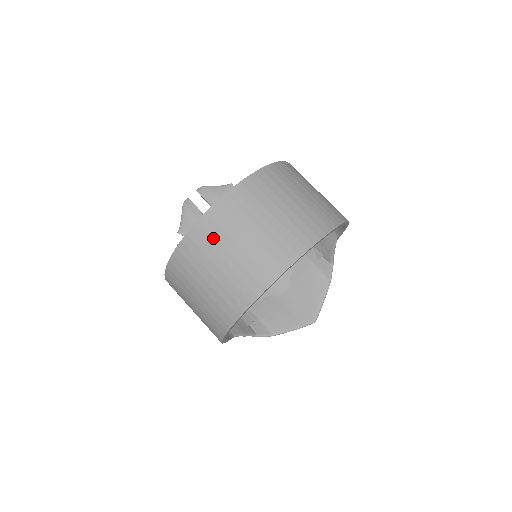
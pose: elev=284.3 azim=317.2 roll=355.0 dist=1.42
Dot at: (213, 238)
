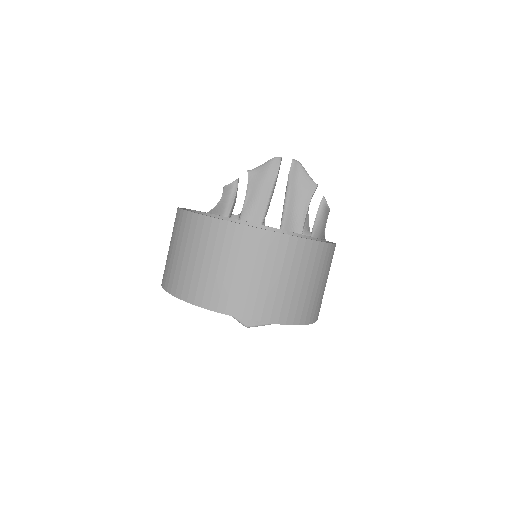
Dot at: (206, 239)
